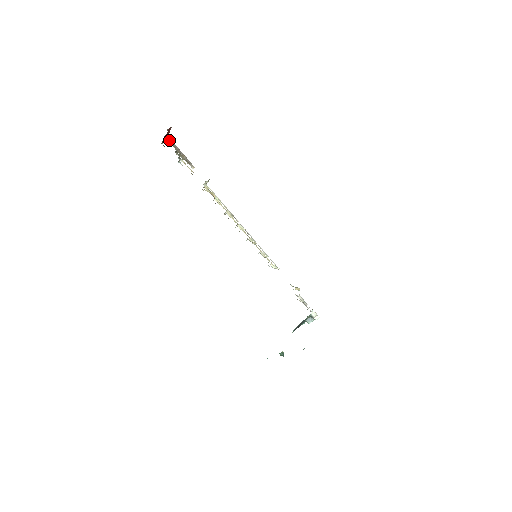
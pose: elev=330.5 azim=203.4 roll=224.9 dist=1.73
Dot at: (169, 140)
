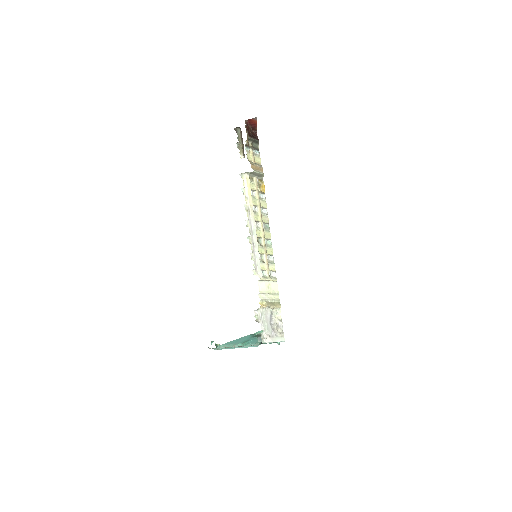
Dot at: (240, 129)
